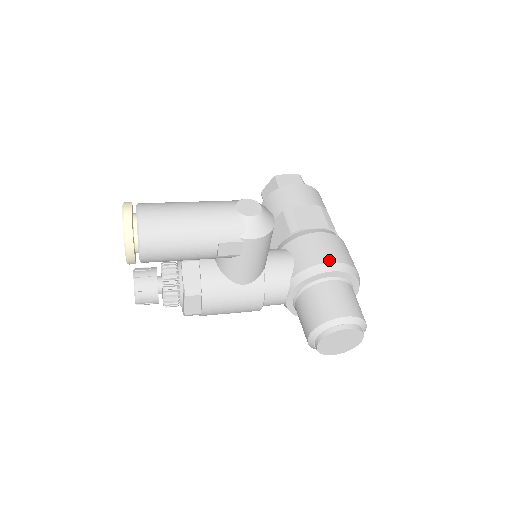
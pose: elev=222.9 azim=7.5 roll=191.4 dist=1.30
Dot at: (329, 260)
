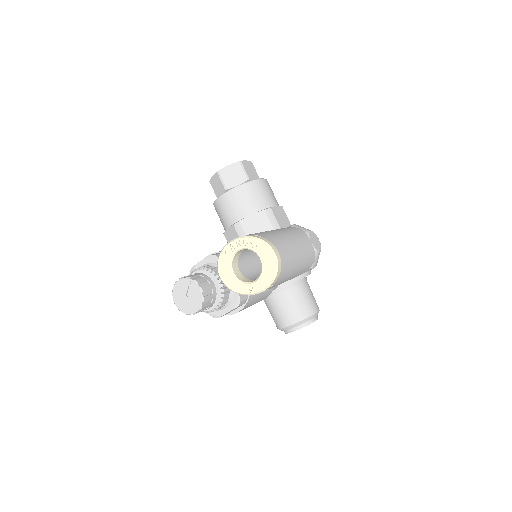
Dot at: occluded
